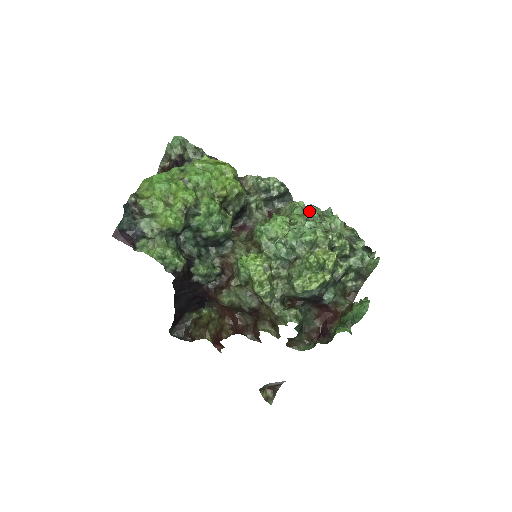
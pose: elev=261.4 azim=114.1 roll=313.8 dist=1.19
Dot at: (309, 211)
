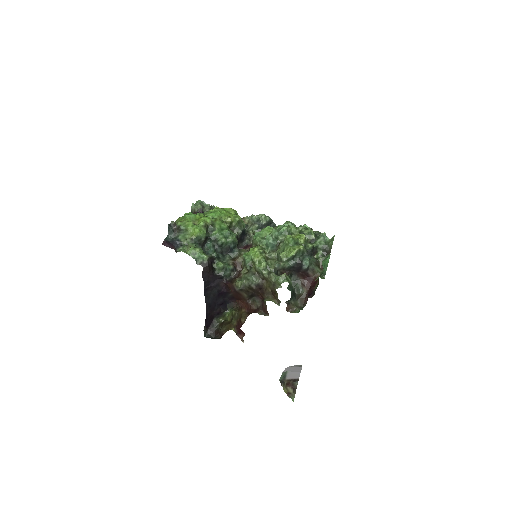
Dot at: occluded
